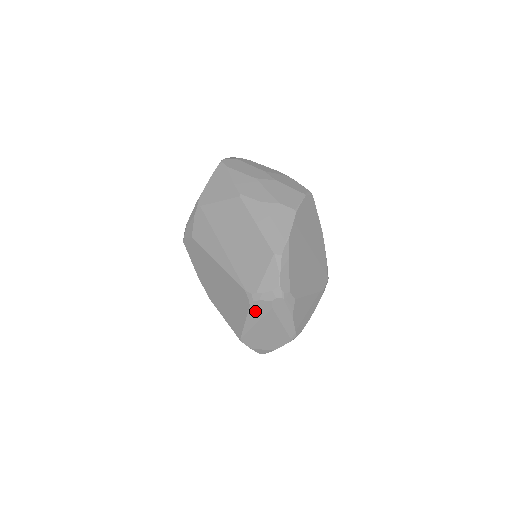
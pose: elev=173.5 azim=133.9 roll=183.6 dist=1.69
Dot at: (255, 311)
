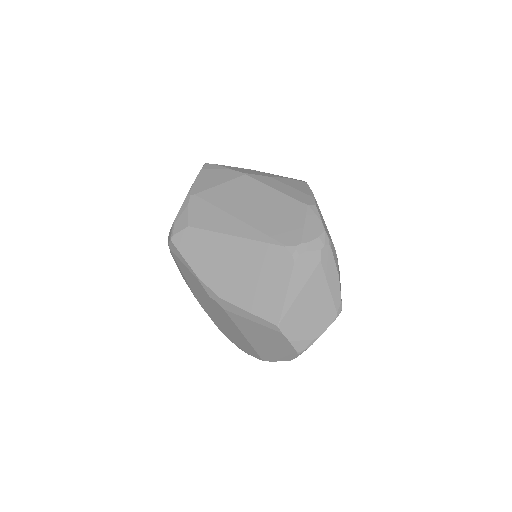
Dot at: (300, 270)
